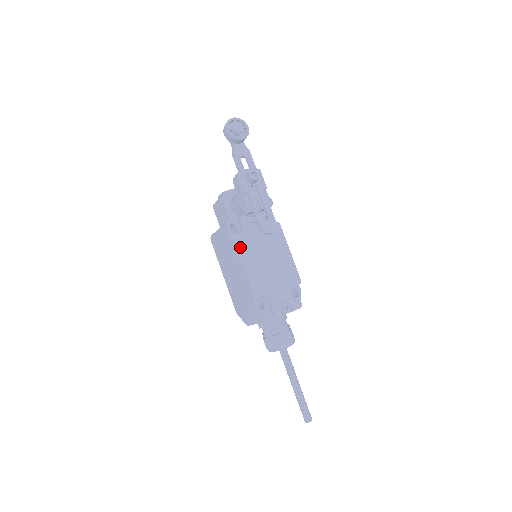
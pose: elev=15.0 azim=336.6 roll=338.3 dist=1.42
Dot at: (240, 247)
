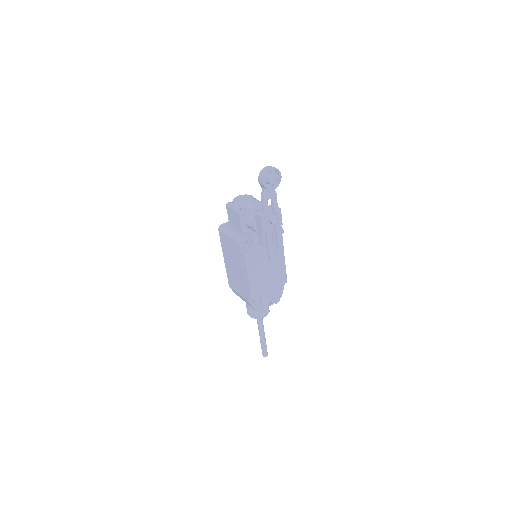
Dot at: (249, 264)
